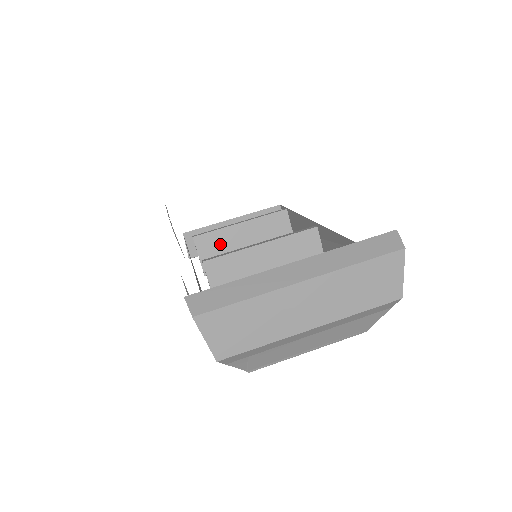
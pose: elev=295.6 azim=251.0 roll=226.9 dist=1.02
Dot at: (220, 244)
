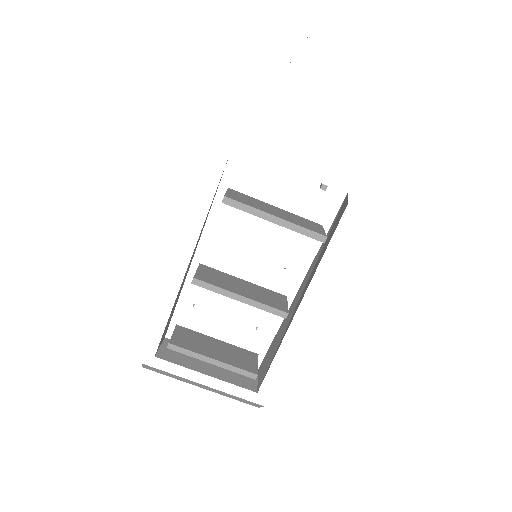
Dot at: occluded
